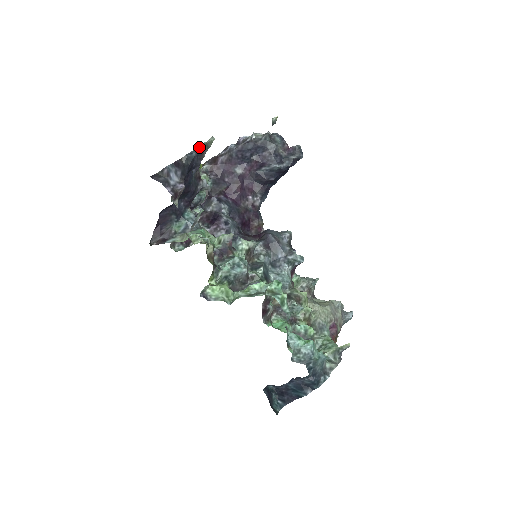
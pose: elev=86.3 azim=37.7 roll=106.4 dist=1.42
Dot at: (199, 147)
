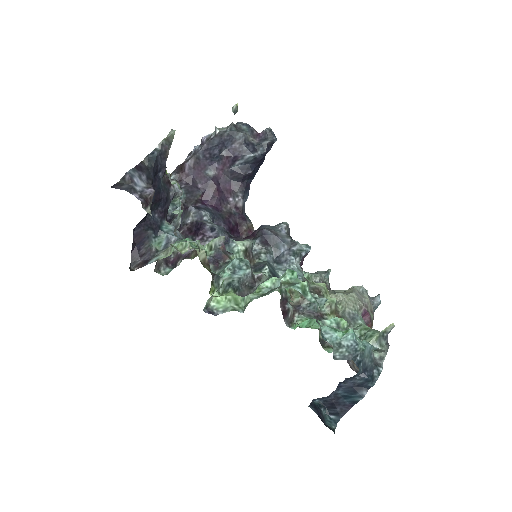
Dot at: (160, 144)
